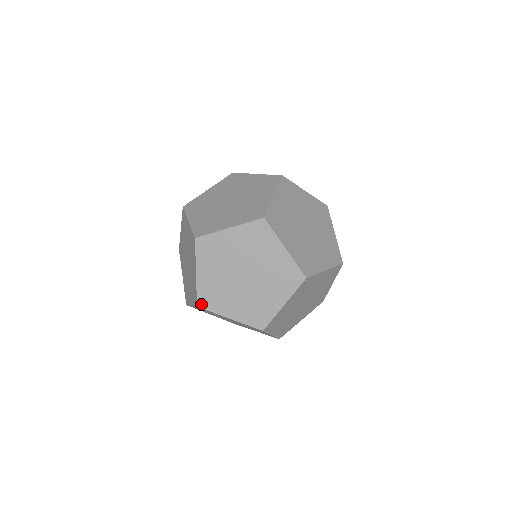
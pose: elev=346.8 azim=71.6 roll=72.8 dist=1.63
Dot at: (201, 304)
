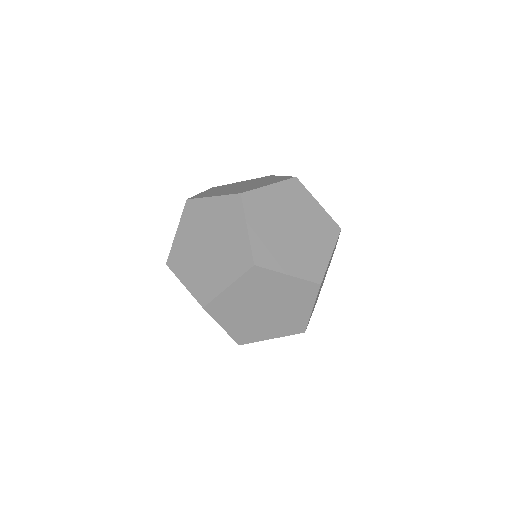
Dot at: (208, 308)
